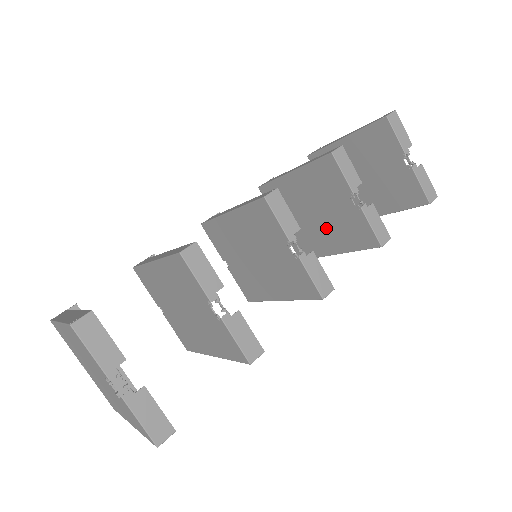
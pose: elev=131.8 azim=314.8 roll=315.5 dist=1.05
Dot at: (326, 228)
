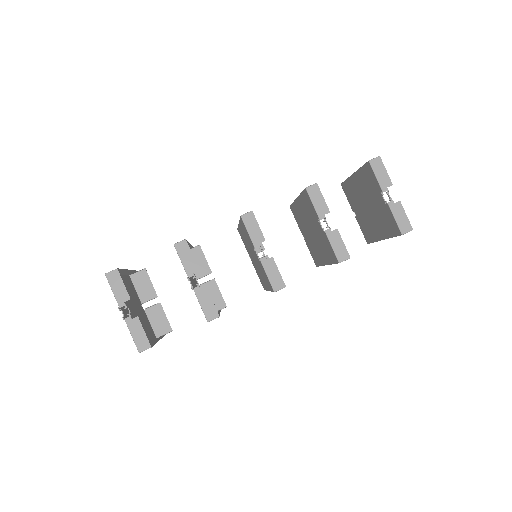
Dot at: (318, 243)
